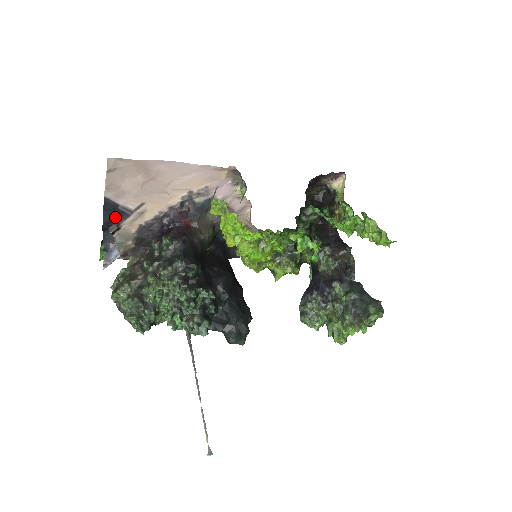
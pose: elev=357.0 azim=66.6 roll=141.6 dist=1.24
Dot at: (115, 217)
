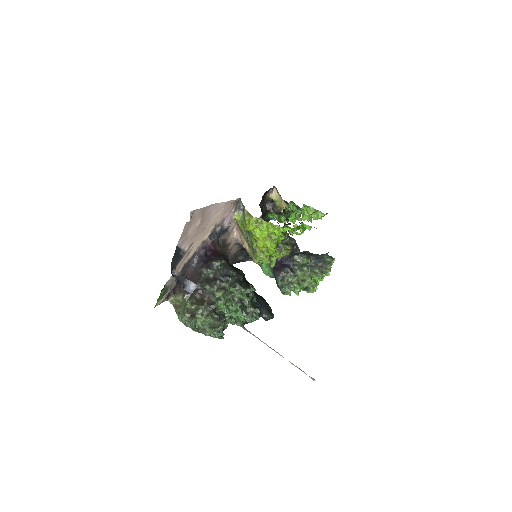
Dot at: (176, 262)
